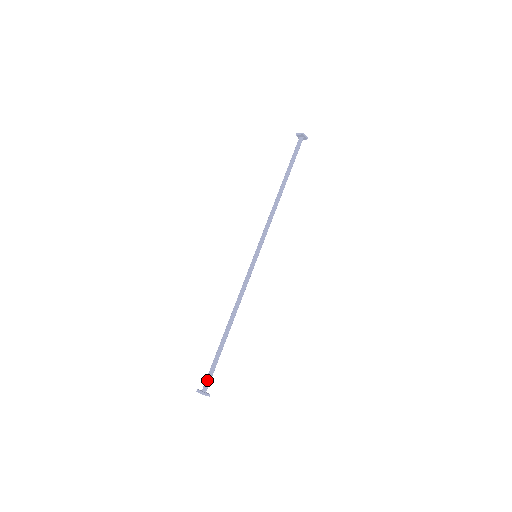
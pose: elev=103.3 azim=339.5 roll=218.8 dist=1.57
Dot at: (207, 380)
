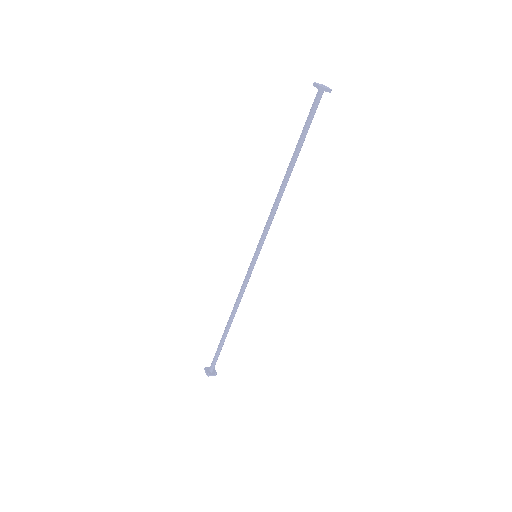
Dot at: (212, 363)
